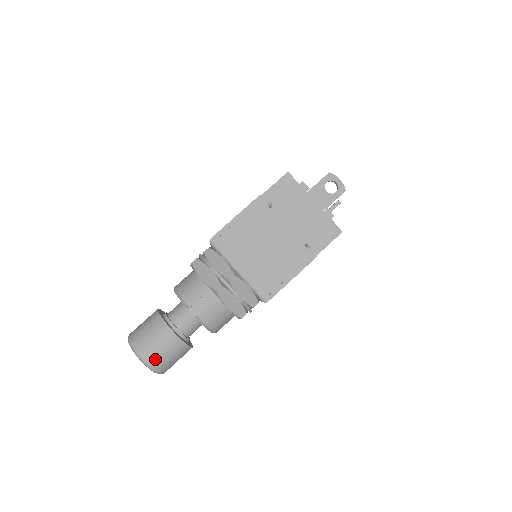
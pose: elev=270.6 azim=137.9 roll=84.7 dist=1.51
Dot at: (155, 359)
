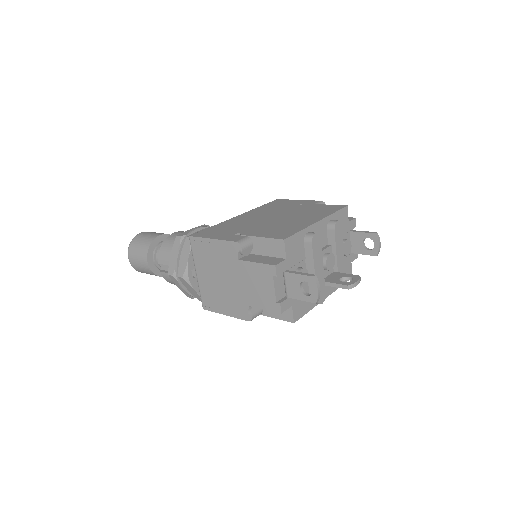
Dot at: (135, 266)
